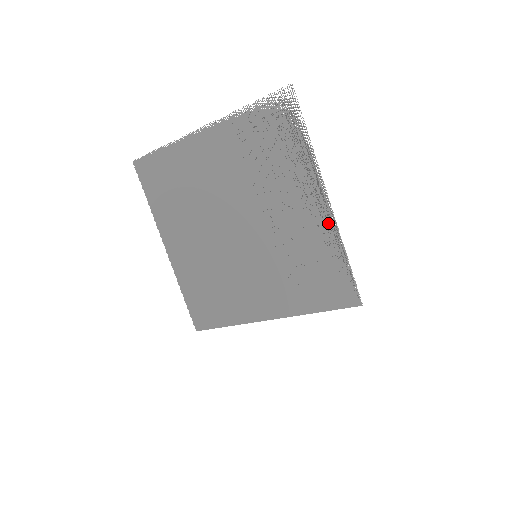
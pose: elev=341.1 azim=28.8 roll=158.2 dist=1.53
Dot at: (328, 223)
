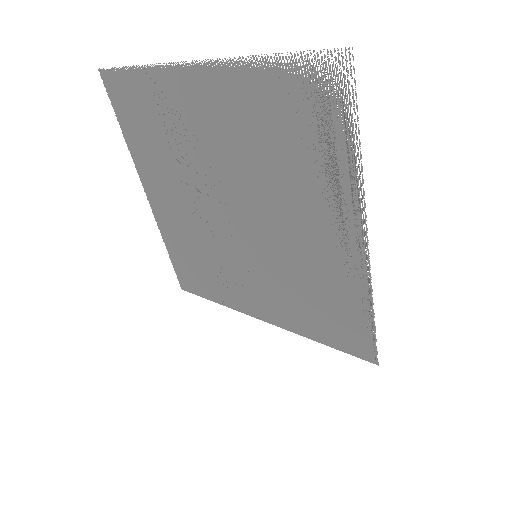
Dot at: (359, 268)
